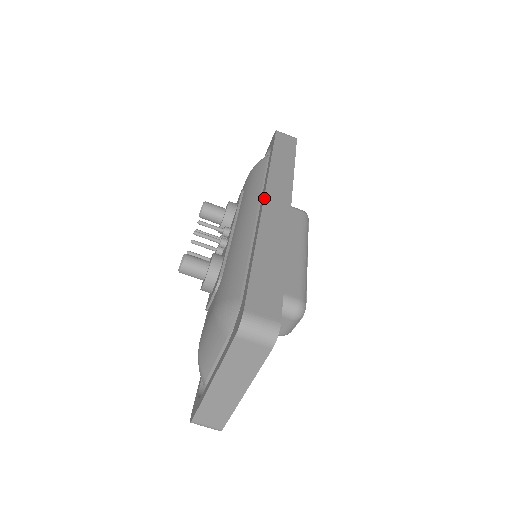
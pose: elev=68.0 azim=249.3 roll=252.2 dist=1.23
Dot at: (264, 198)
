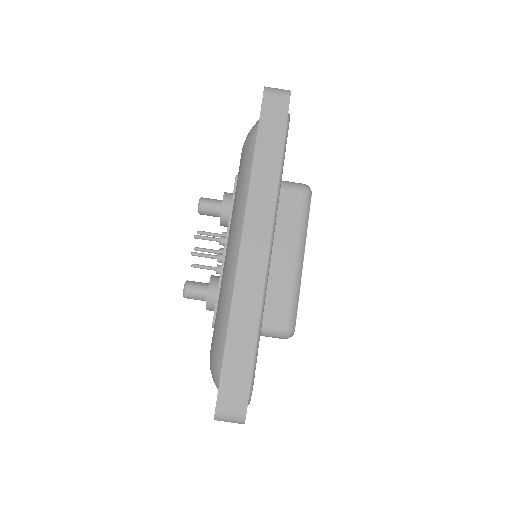
Dot at: (240, 244)
